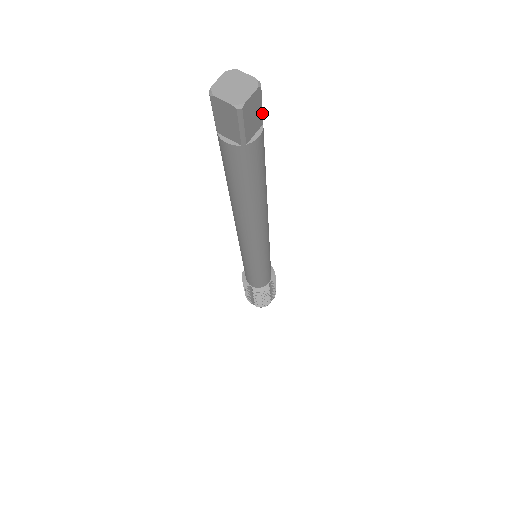
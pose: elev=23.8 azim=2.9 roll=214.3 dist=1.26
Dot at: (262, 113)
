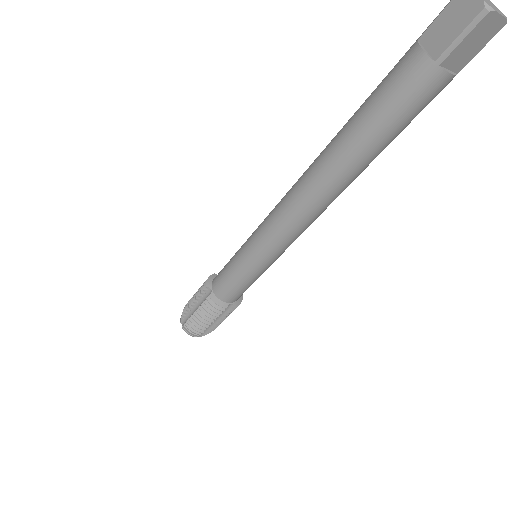
Dot at: occluded
